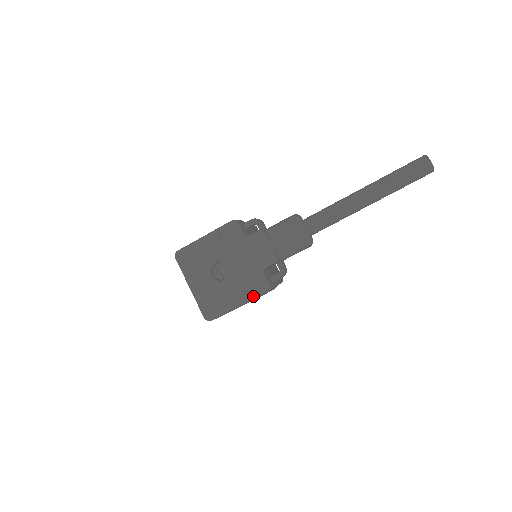
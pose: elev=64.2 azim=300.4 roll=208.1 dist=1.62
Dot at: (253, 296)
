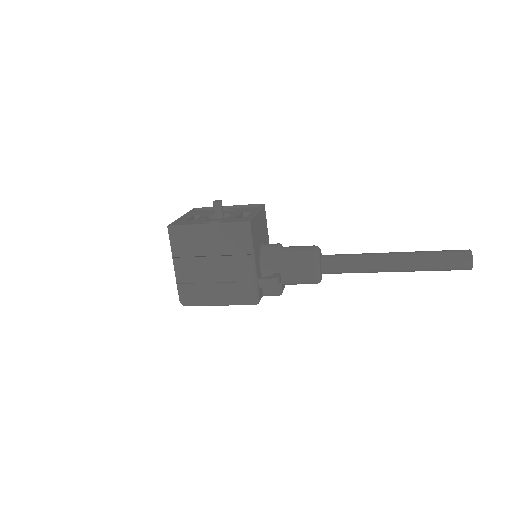
Dot at: occluded
